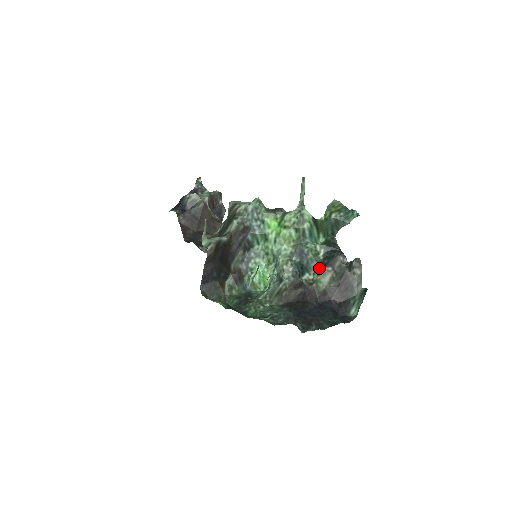
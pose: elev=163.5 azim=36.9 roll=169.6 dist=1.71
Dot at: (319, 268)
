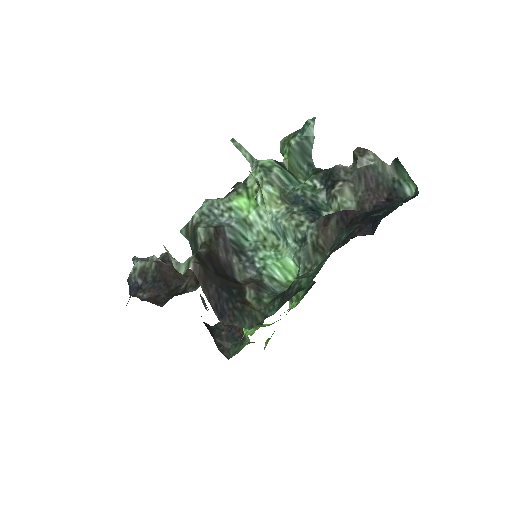
Dot at: (329, 194)
